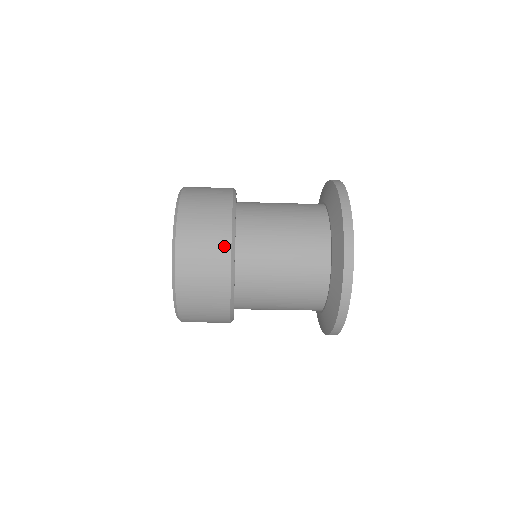
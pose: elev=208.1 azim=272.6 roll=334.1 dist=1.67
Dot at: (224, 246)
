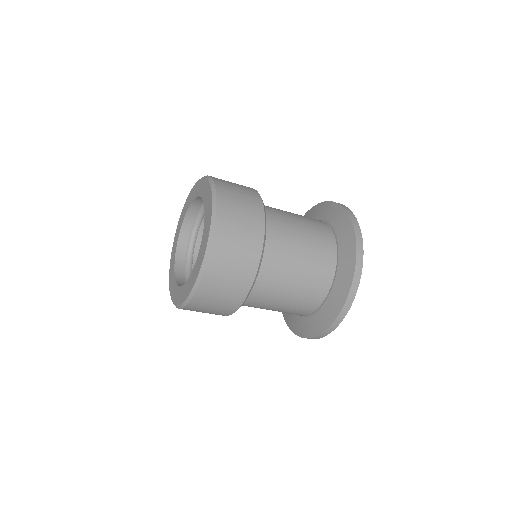
Dot at: (258, 208)
